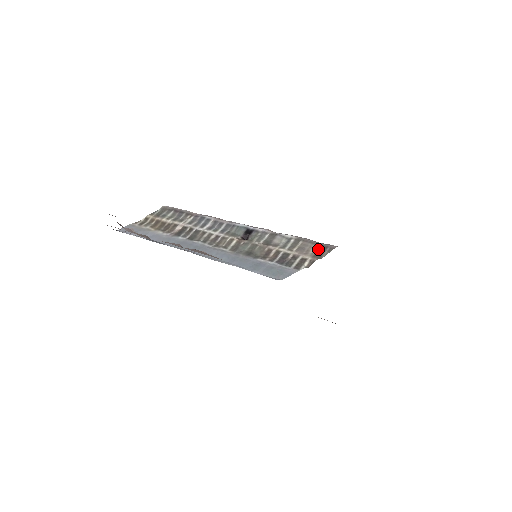
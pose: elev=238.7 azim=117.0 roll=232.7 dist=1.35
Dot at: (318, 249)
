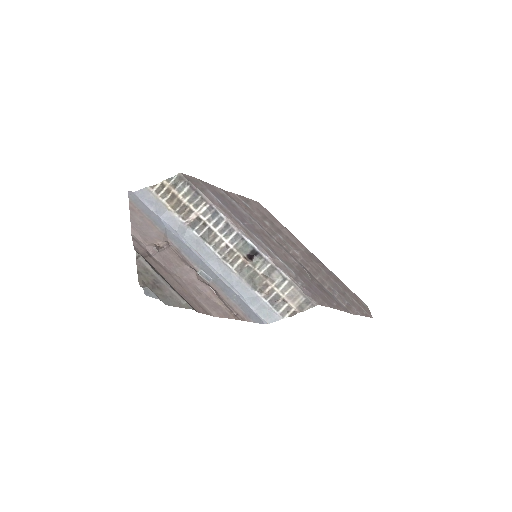
Dot at: (303, 301)
